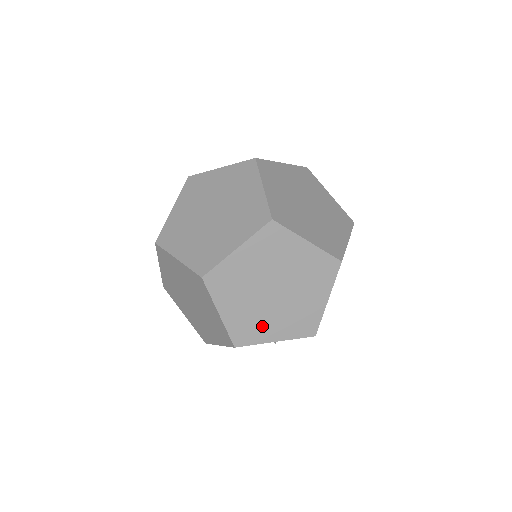
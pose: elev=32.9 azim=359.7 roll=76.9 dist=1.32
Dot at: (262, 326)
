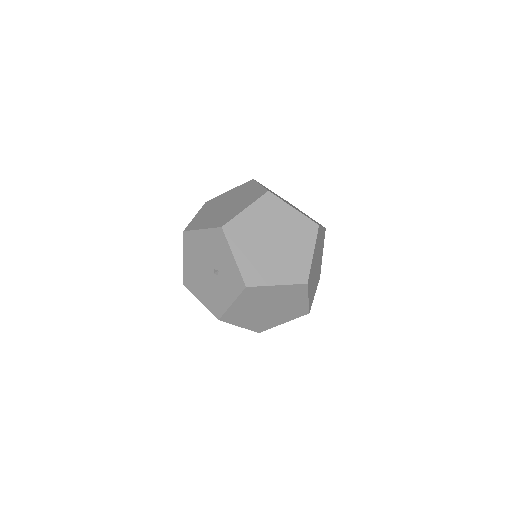
Dot at: (244, 242)
